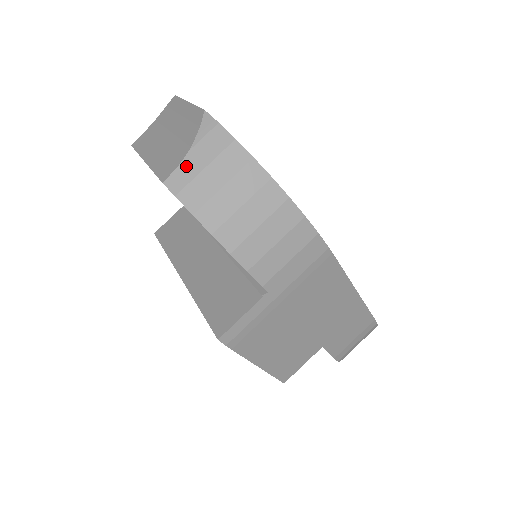
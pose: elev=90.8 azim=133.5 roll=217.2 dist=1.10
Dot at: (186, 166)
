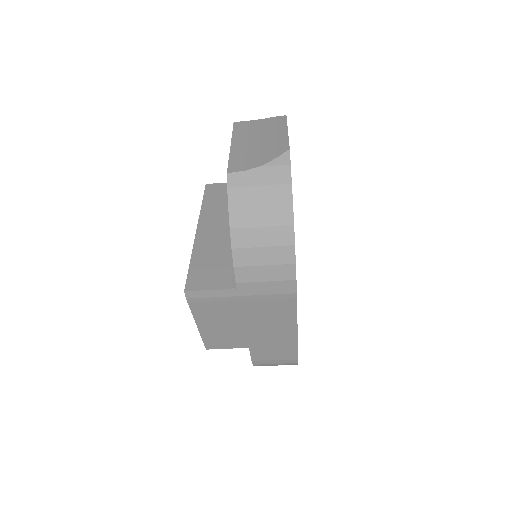
Dot at: (249, 175)
